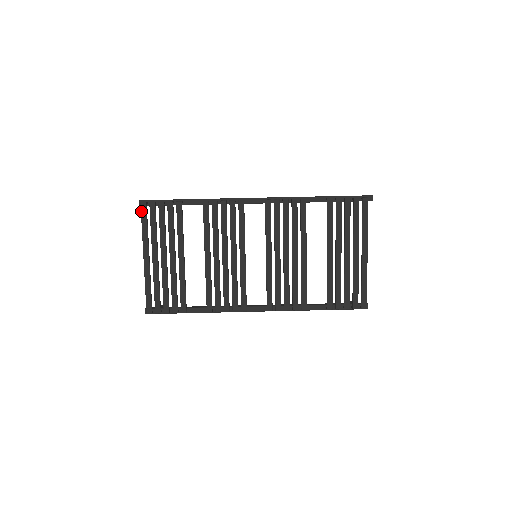
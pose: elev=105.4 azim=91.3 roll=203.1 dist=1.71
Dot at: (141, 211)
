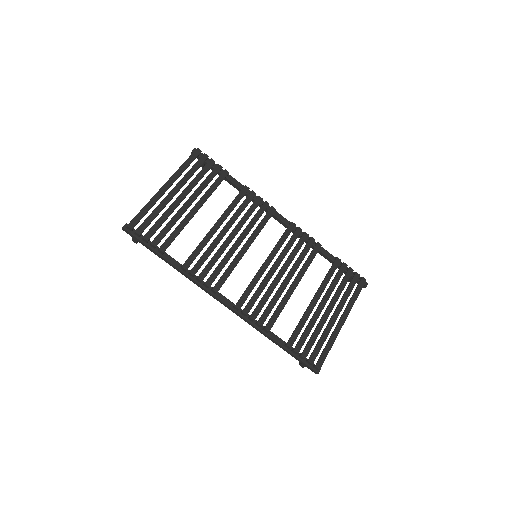
Dot at: (193, 153)
